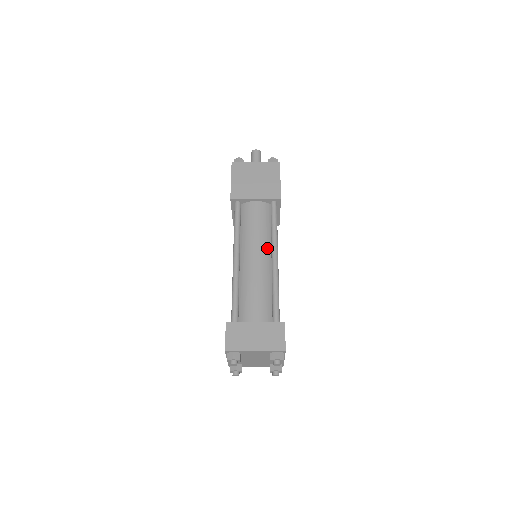
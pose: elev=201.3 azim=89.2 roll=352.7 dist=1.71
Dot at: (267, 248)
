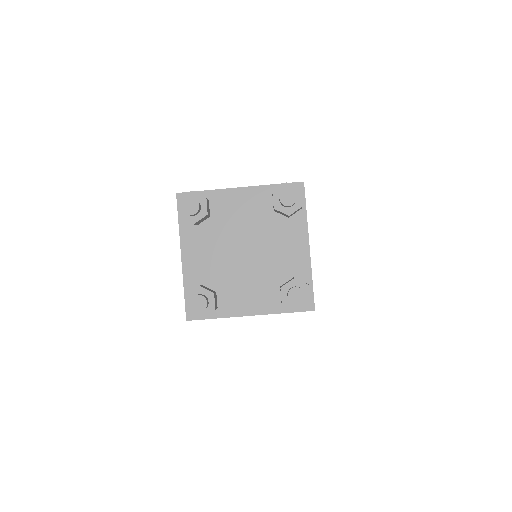
Dot at: occluded
